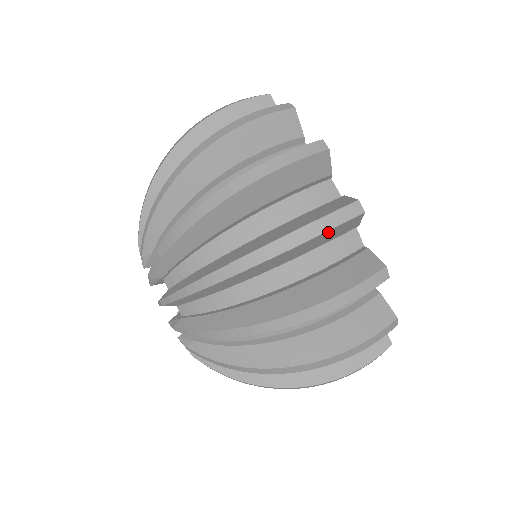
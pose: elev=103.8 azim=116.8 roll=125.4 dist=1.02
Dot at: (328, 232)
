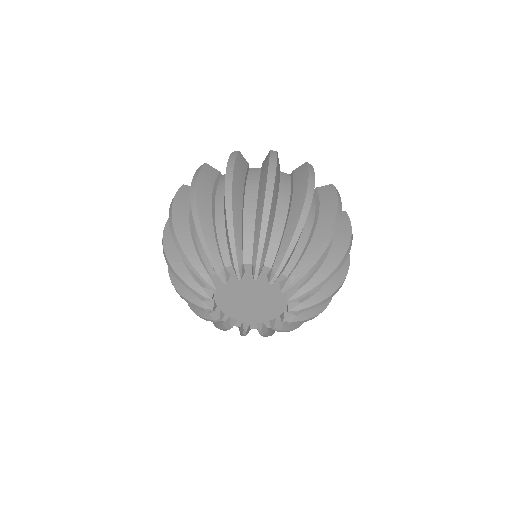
Dot at: (201, 173)
